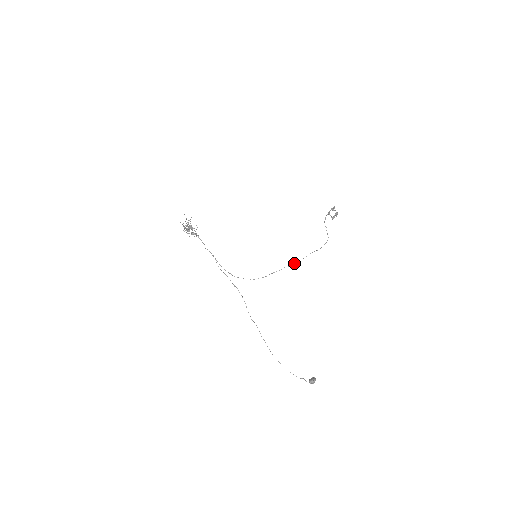
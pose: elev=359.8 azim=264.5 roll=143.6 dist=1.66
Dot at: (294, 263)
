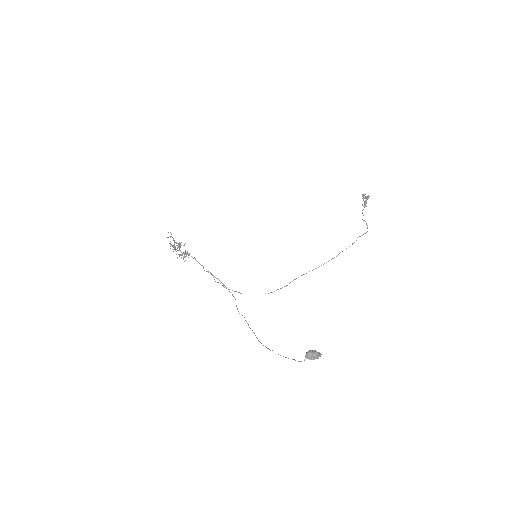
Dot at: occluded
